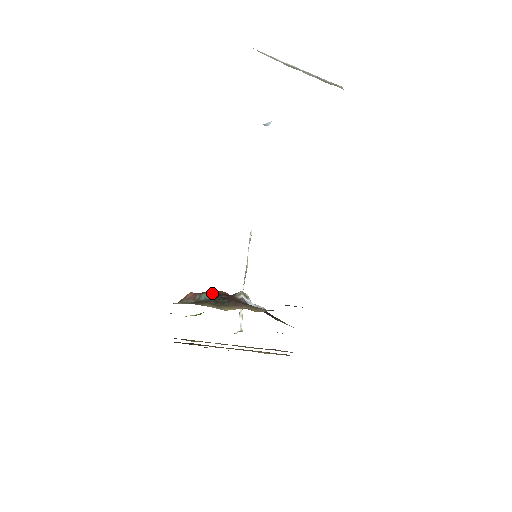
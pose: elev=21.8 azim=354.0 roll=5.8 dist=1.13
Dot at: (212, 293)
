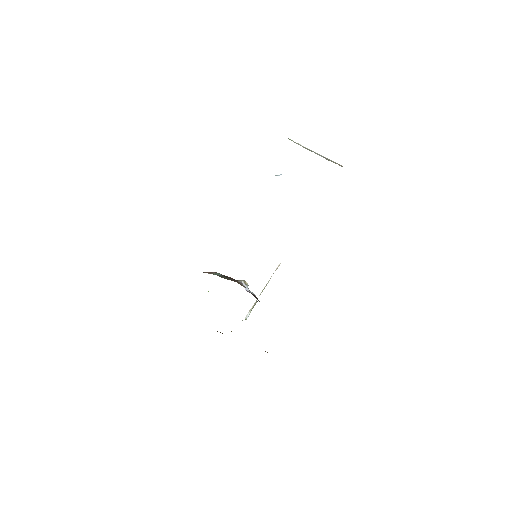
Dot at: occluded
